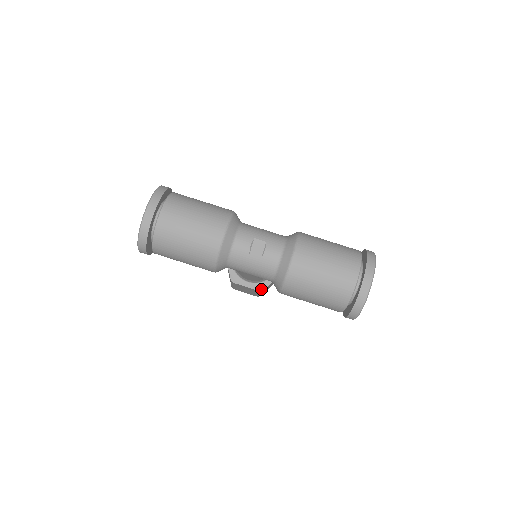
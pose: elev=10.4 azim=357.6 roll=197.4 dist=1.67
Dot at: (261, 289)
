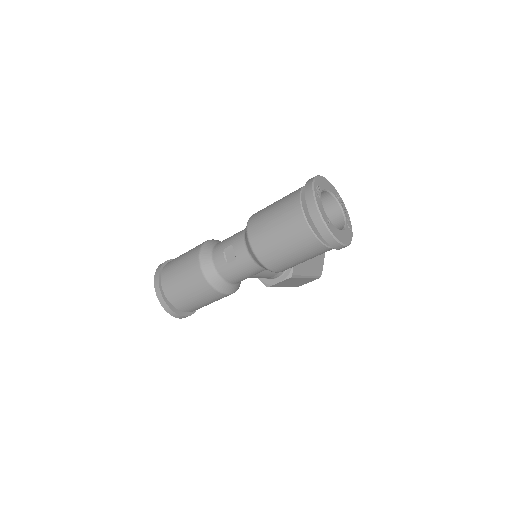
Dot at: (290, 275)
